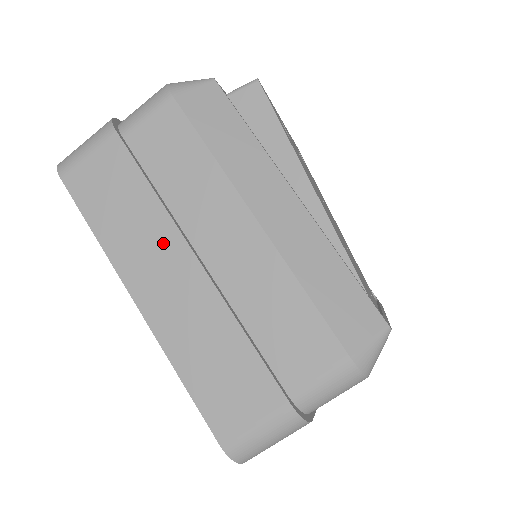
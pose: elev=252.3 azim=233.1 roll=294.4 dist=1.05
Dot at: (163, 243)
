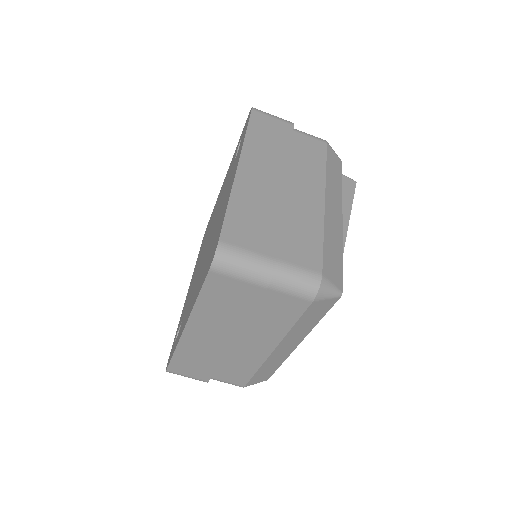
Dot at: (276, 164)
